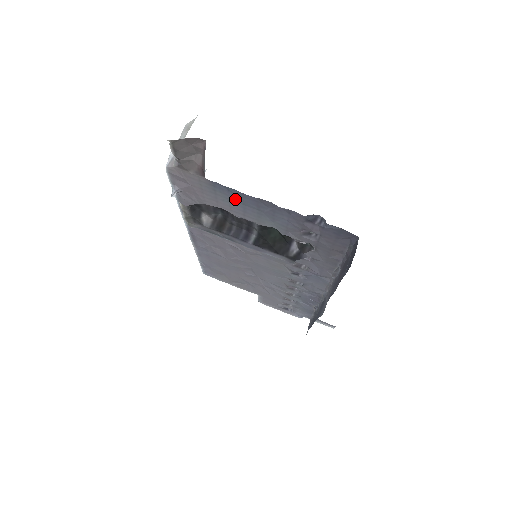
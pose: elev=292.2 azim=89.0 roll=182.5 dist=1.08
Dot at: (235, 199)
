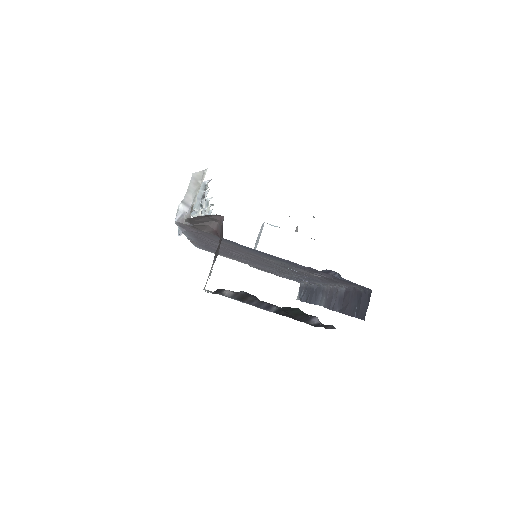
Dot at: (248, 248)
